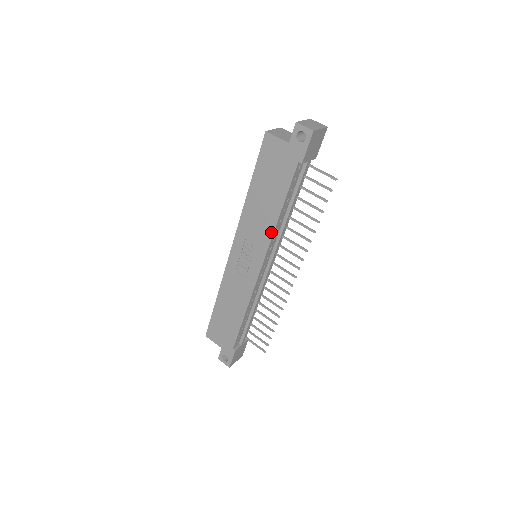
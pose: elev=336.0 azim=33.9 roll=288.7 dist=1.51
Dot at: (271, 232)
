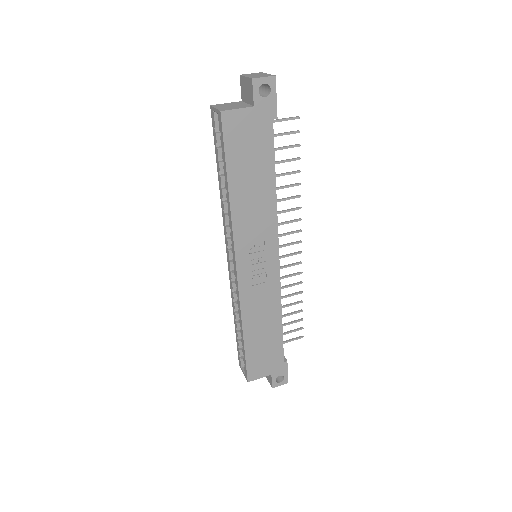
Dot at: (274, 213)
